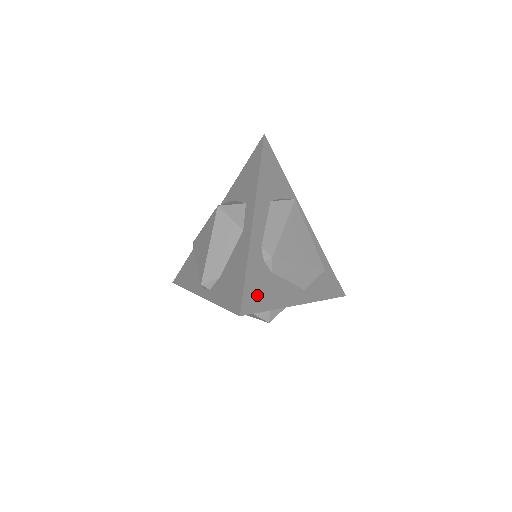
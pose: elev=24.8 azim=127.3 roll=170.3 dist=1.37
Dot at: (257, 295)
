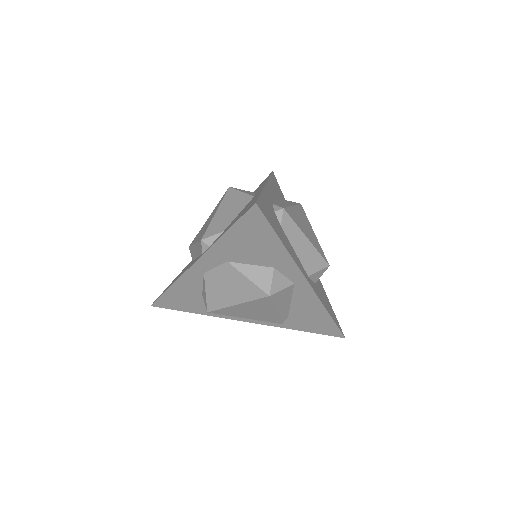
Dot at: (269, 217)
